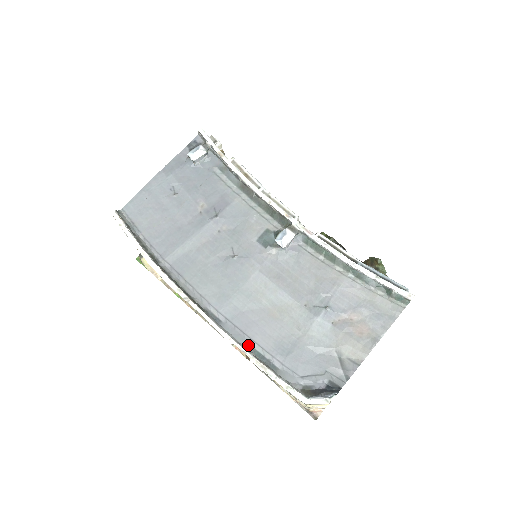
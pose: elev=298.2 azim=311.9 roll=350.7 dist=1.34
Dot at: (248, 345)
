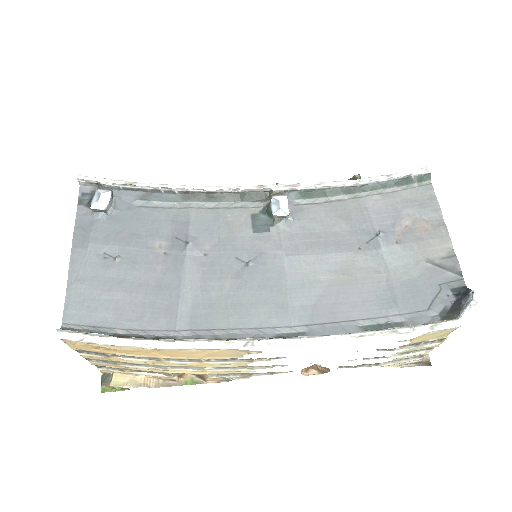
Dot at: (354, 329)
